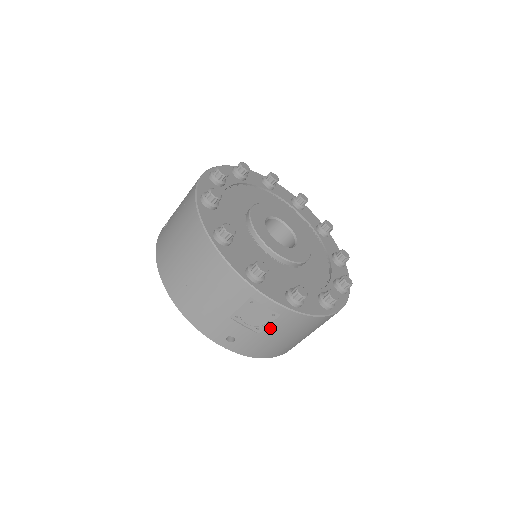
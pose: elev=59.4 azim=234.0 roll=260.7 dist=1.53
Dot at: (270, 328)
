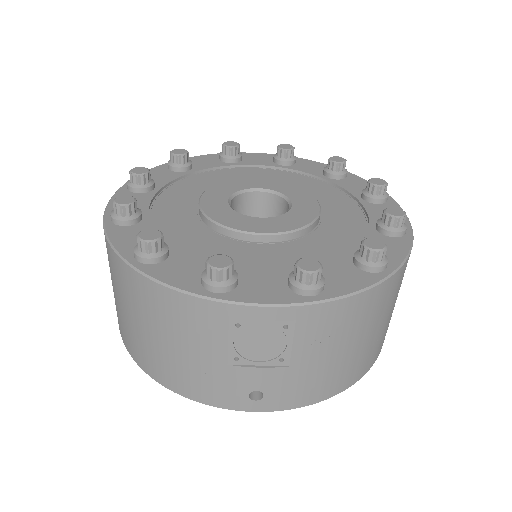
Dot at: (298, 349)
